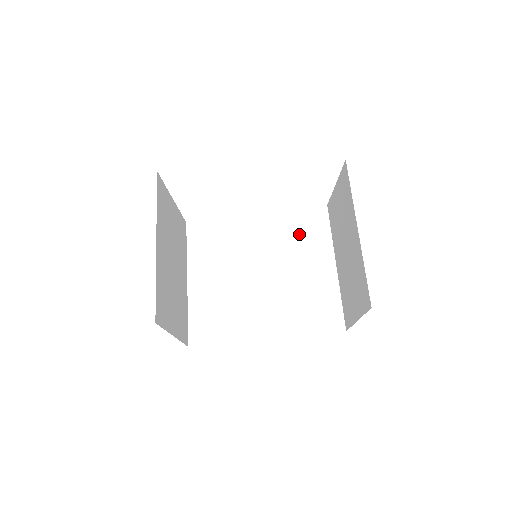
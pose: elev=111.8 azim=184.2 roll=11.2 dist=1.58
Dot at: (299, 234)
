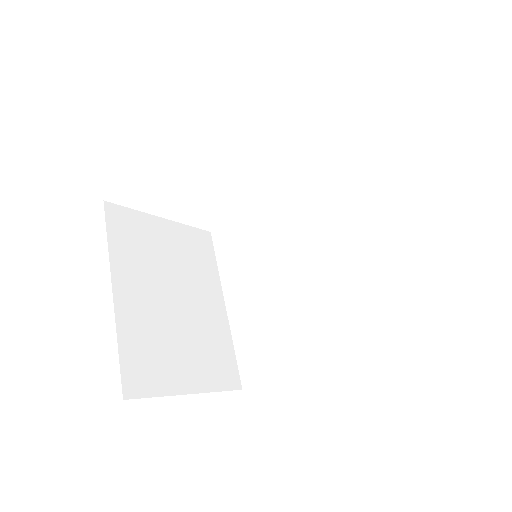
Dot at: (333, 193)
